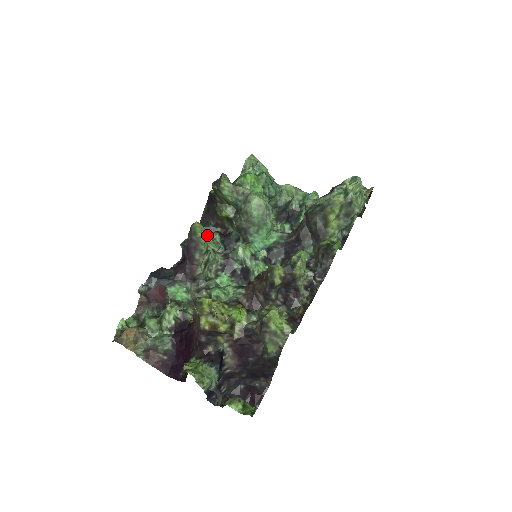
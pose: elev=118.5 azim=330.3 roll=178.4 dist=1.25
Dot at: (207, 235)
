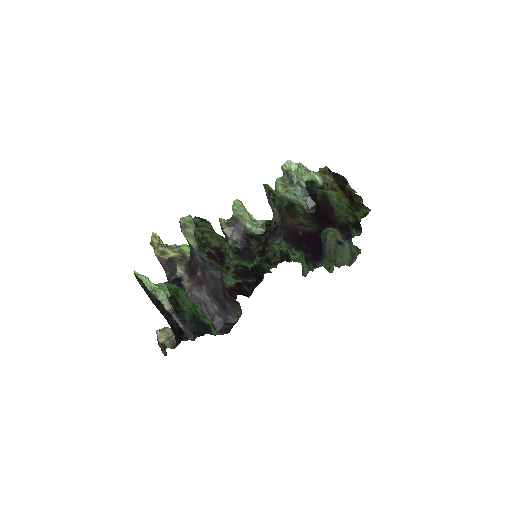
Dot at: occluded
